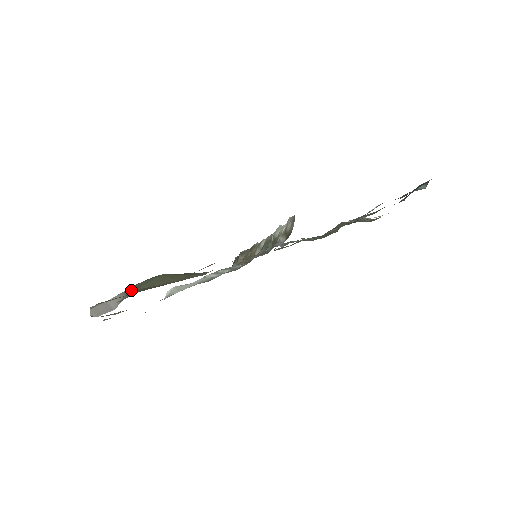
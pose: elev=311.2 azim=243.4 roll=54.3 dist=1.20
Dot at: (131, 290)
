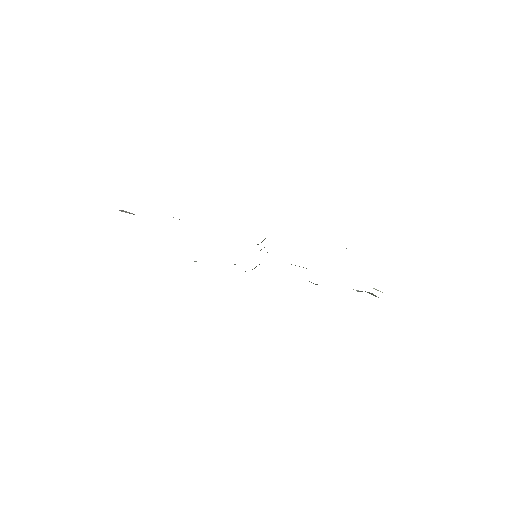
Dot at: occluded
